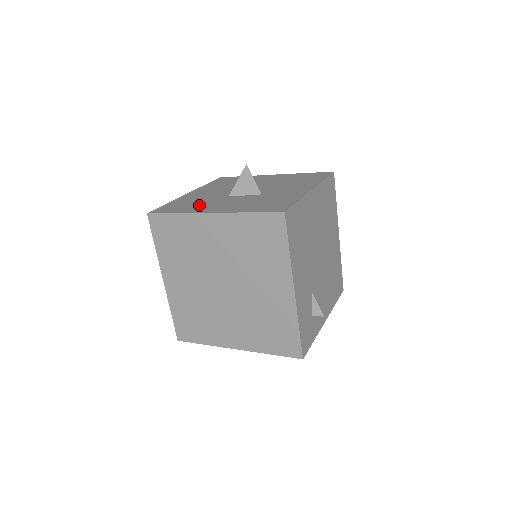
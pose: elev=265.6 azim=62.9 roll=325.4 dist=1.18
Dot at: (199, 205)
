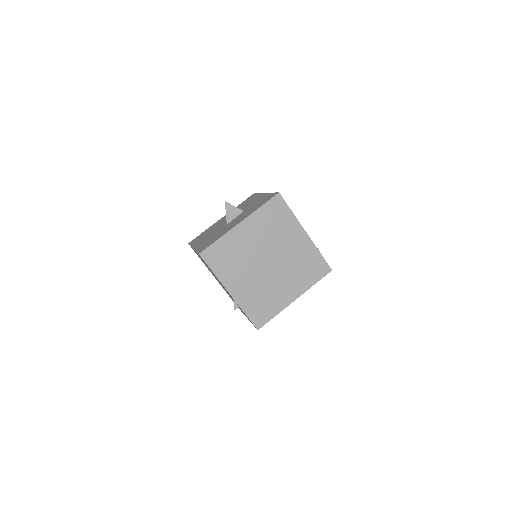
Dot at: (221, 233)
